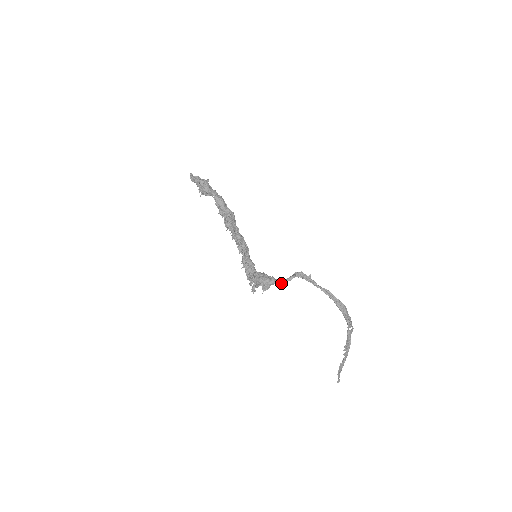
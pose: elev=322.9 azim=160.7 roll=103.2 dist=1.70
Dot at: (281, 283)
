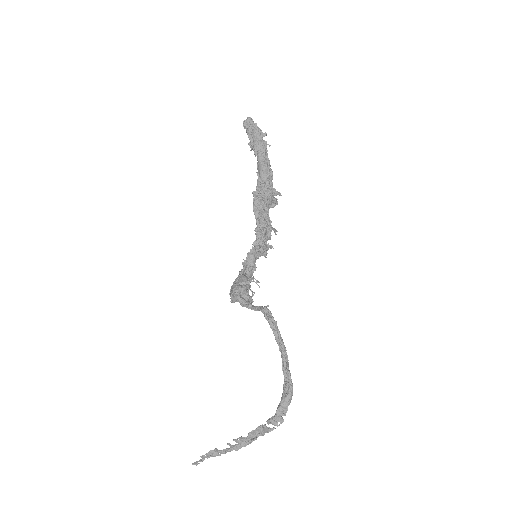
Dot at: (246, 306)
